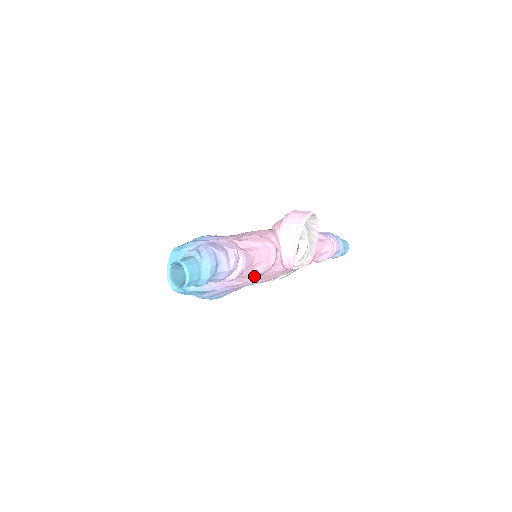
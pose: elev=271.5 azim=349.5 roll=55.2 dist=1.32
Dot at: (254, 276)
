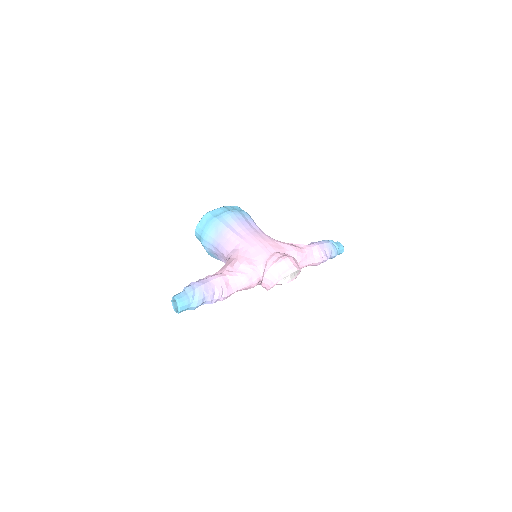
Dot at: occluded
